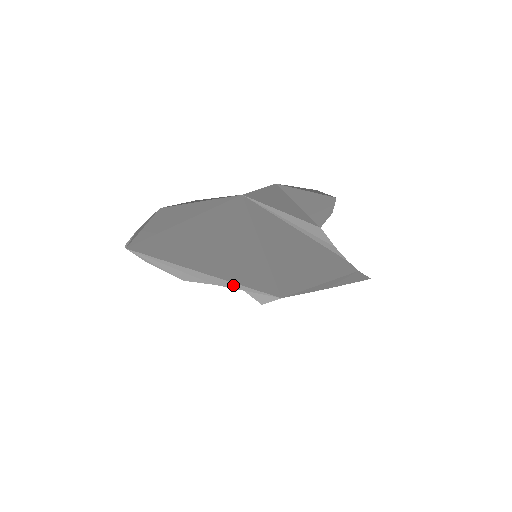
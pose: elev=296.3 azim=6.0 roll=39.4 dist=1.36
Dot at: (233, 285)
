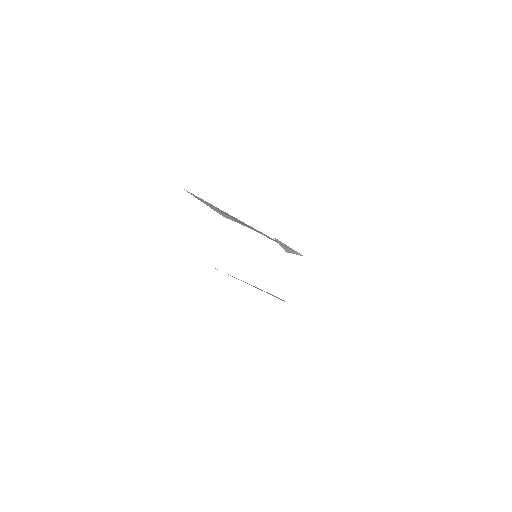
Dot at: (264, 234)
